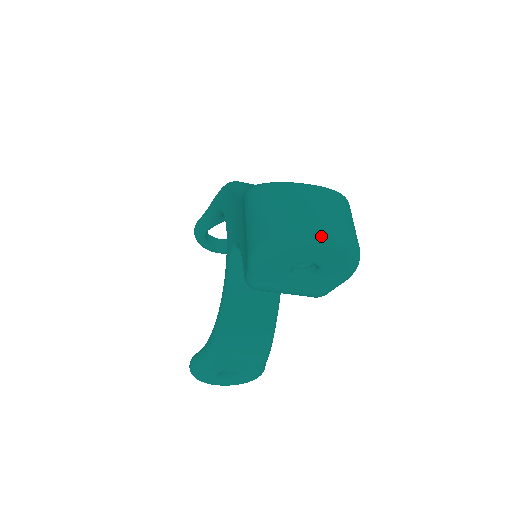
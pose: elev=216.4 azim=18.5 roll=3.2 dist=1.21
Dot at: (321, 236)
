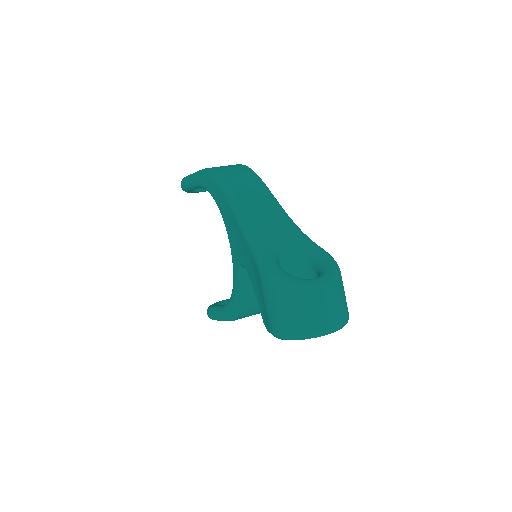
Dot at: (326, 333)
